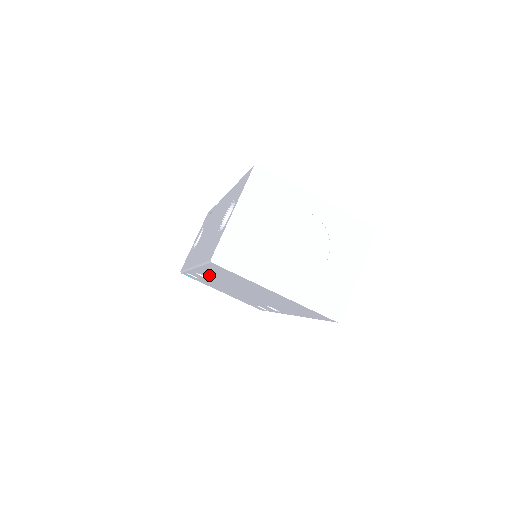
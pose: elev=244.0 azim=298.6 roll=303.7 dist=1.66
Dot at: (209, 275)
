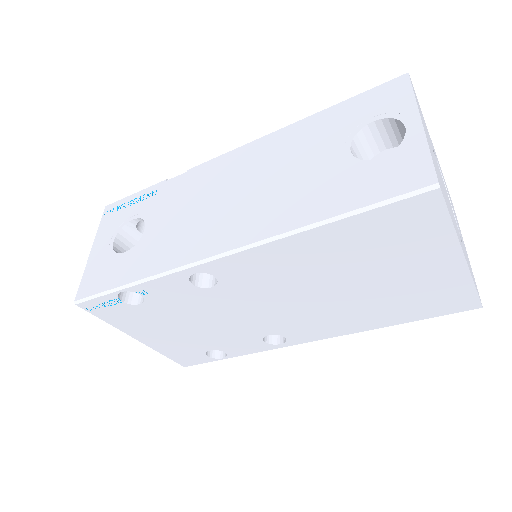
Dot at: (259, 265)
